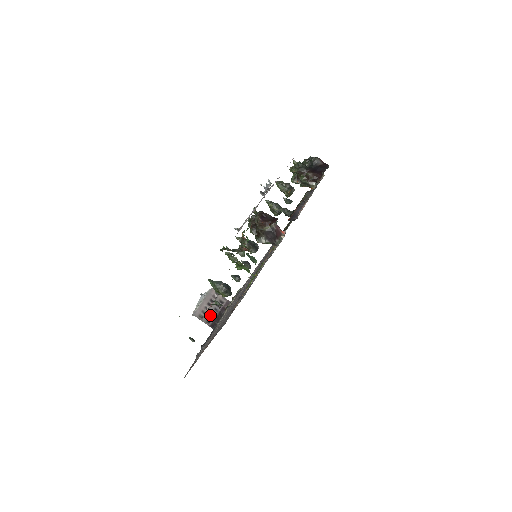
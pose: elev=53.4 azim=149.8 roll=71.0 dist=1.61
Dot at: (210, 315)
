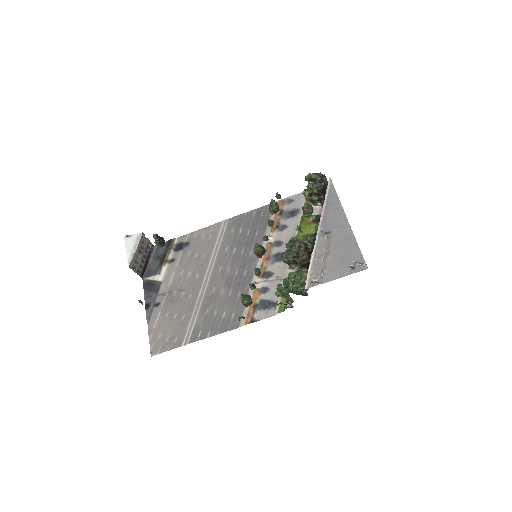
Dot at: (140, 264)
